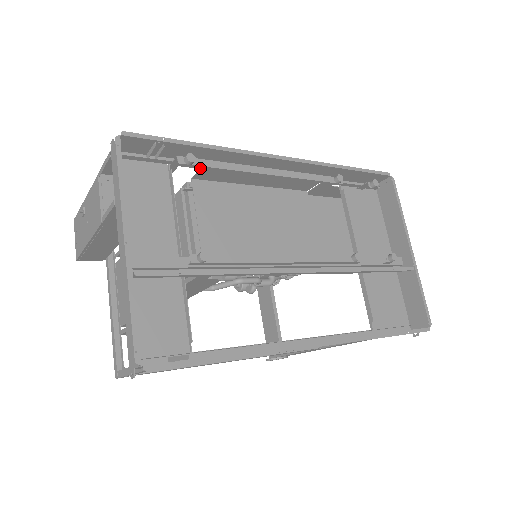
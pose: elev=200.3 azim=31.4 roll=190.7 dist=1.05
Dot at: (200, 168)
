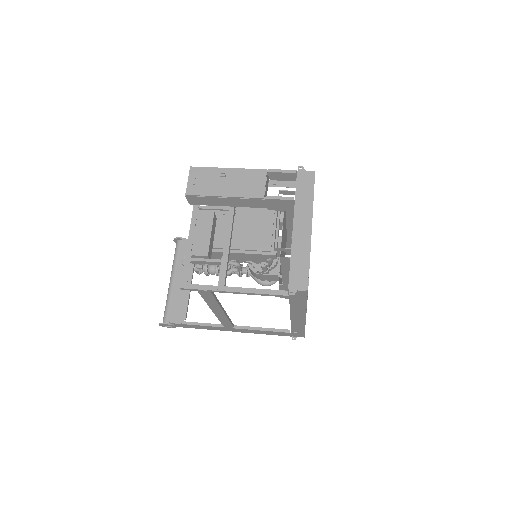
Dot at: occluded
